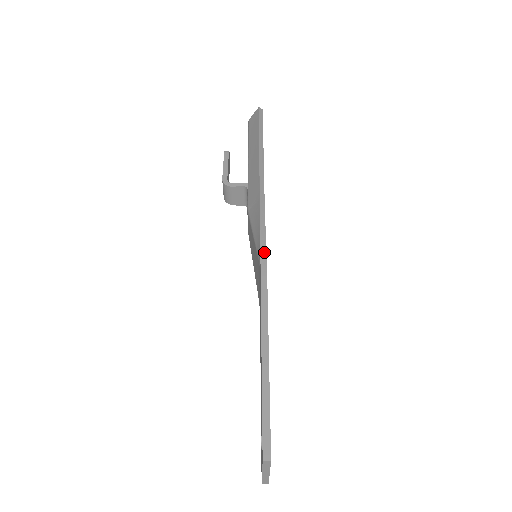
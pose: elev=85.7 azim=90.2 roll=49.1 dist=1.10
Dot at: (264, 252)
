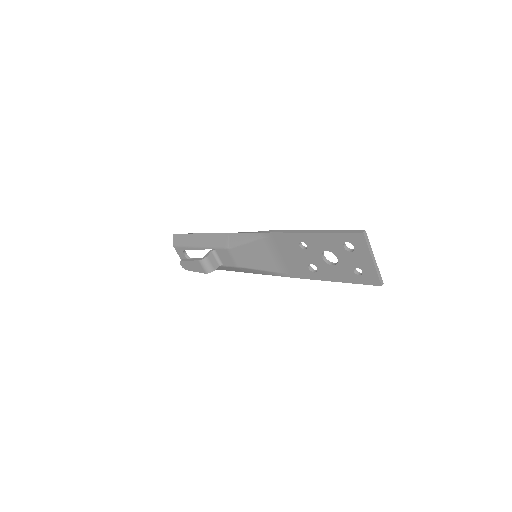
Dot at: (260, 232)
